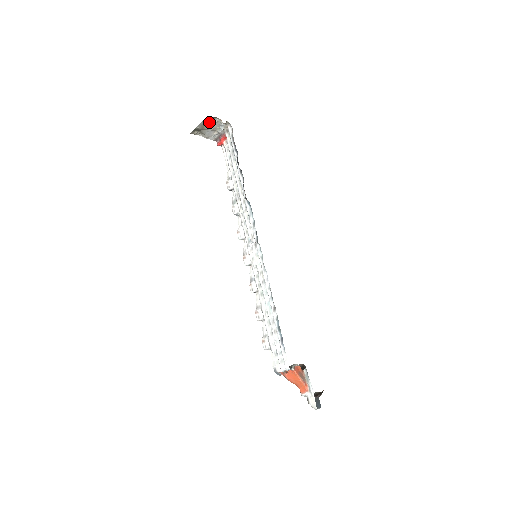
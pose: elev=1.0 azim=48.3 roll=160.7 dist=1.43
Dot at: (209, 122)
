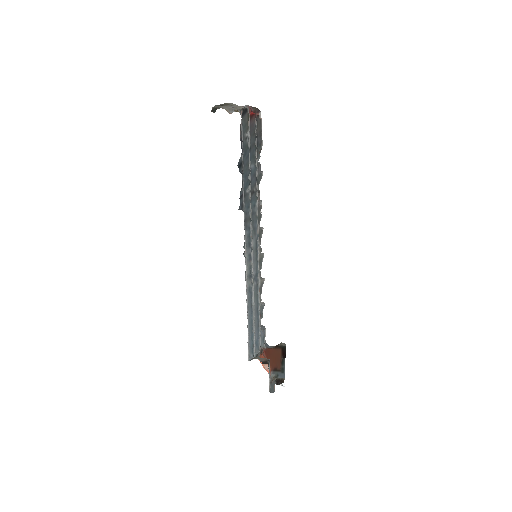
Dot at: (221, 107)
